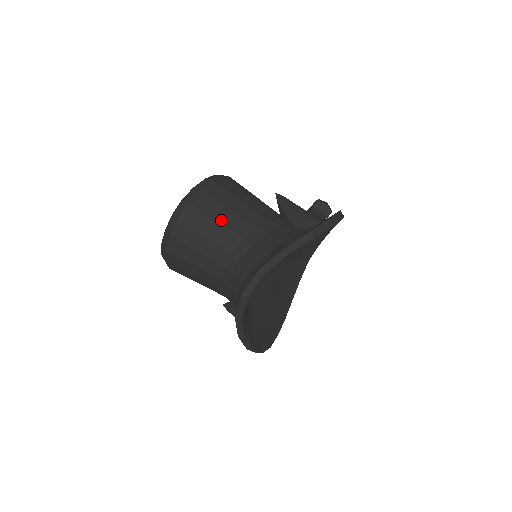
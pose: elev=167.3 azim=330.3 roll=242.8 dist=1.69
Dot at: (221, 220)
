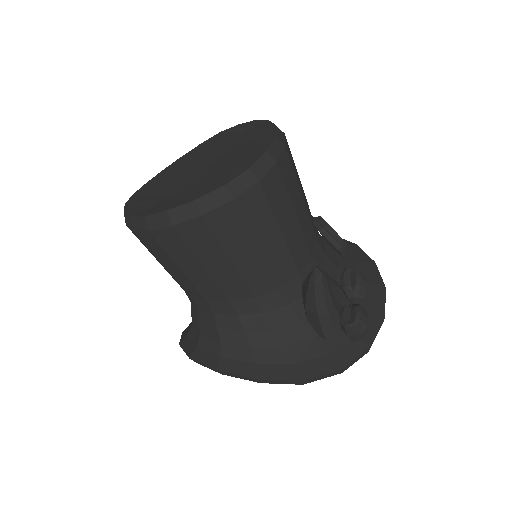
Dot at: (211, 270)
